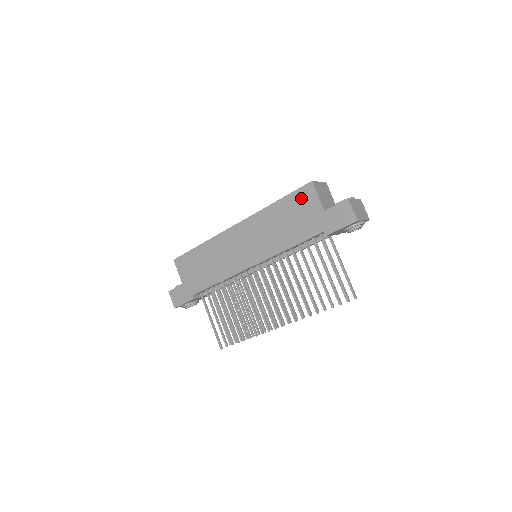
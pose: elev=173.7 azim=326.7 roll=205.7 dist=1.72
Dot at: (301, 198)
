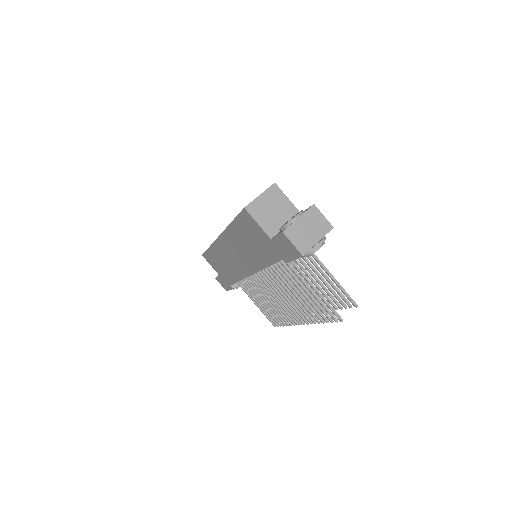
Dot at: (246, 223)
